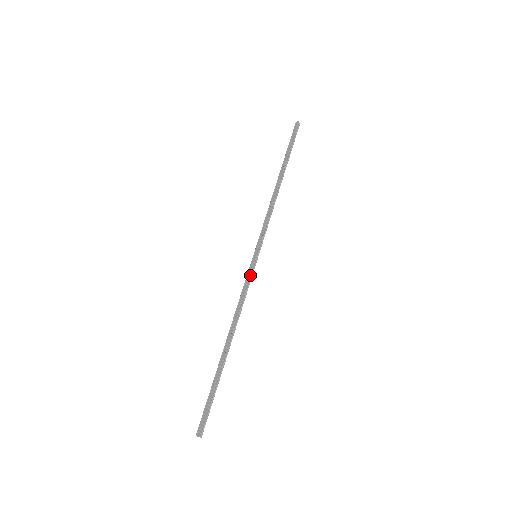
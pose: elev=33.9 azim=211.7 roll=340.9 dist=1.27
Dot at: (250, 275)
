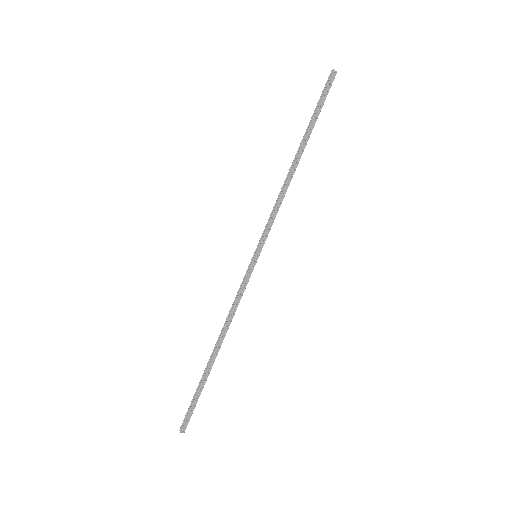
Dot at: occluded
